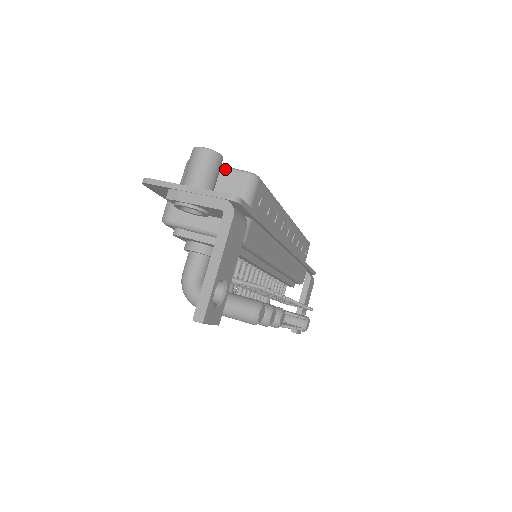
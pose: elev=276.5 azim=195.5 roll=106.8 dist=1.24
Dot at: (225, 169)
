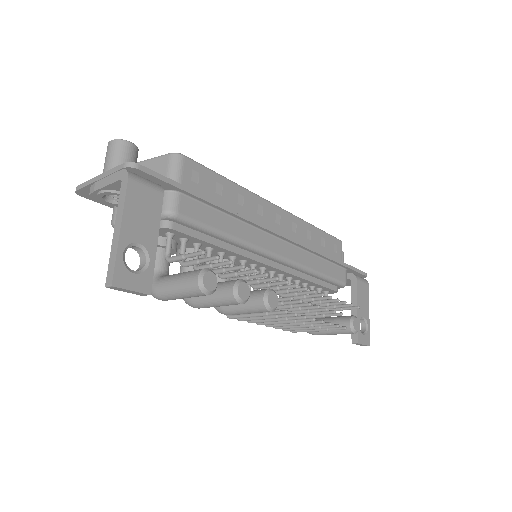
Dot at: (152, 160)
